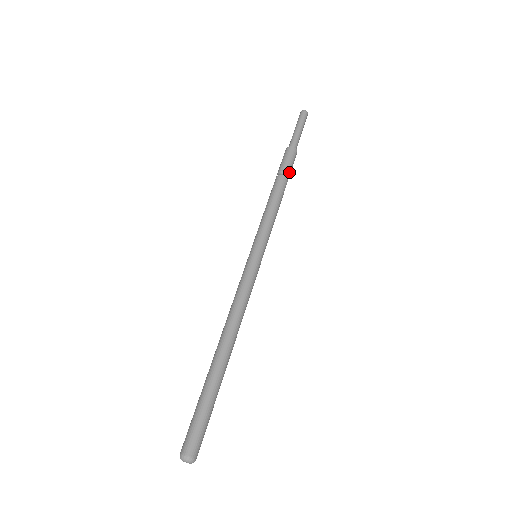
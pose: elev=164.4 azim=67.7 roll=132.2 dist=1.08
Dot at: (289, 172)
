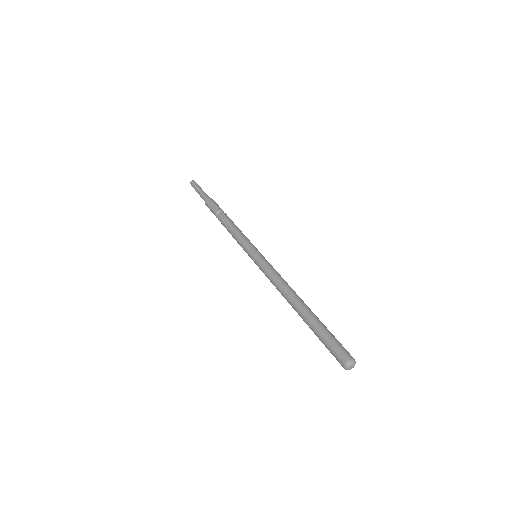
Dot at: (223, 211)
